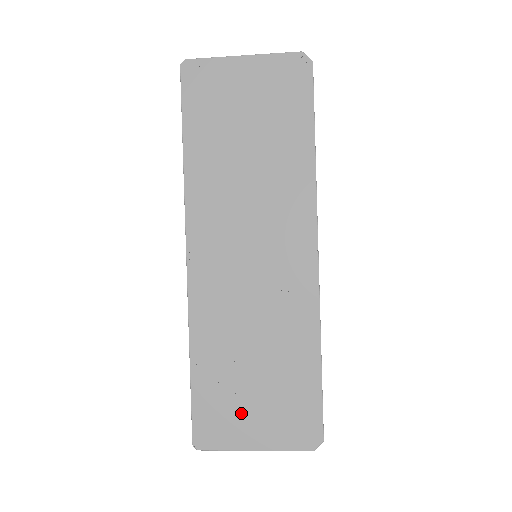
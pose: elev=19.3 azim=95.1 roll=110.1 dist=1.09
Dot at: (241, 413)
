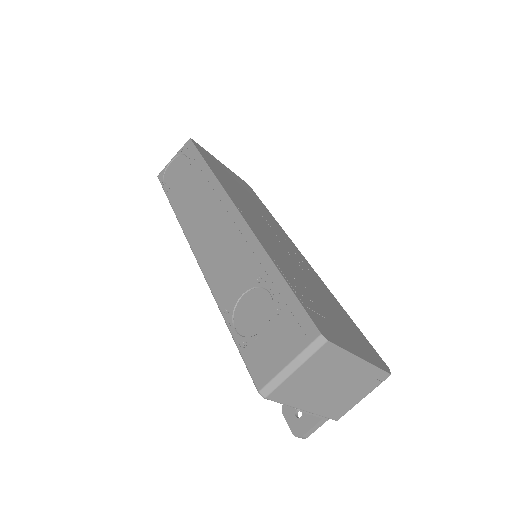
Dot at: (333, 324)
